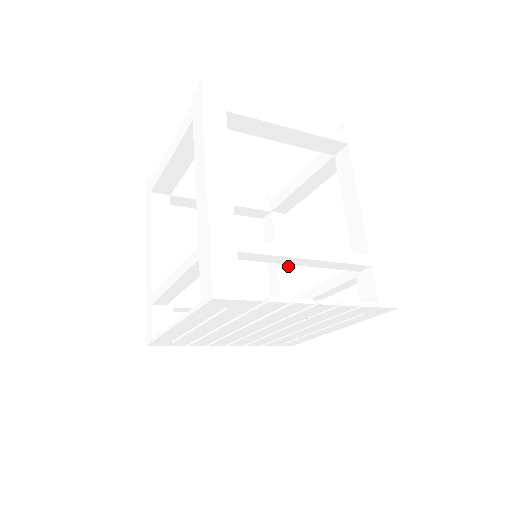
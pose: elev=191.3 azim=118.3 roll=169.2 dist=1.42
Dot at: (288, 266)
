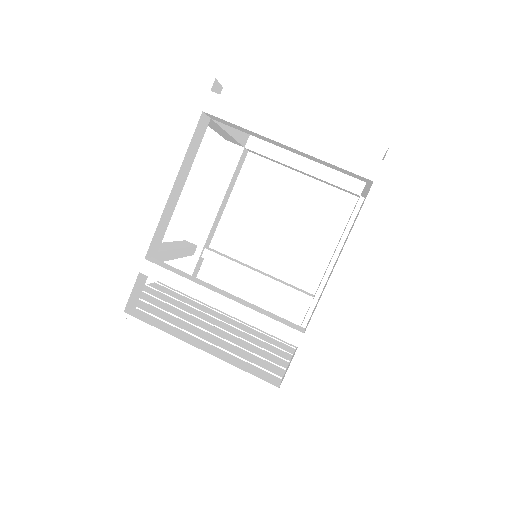
Dot at: (222, 211)
